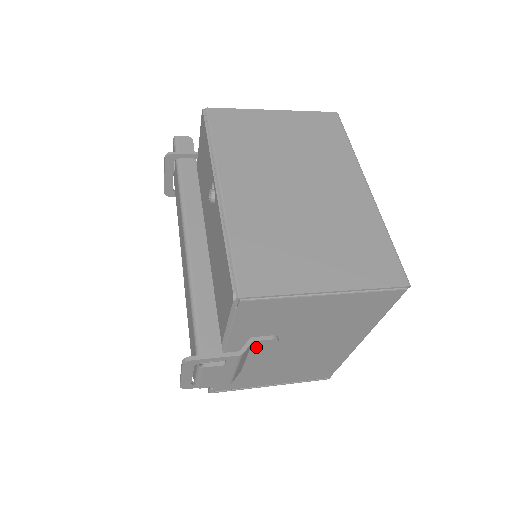
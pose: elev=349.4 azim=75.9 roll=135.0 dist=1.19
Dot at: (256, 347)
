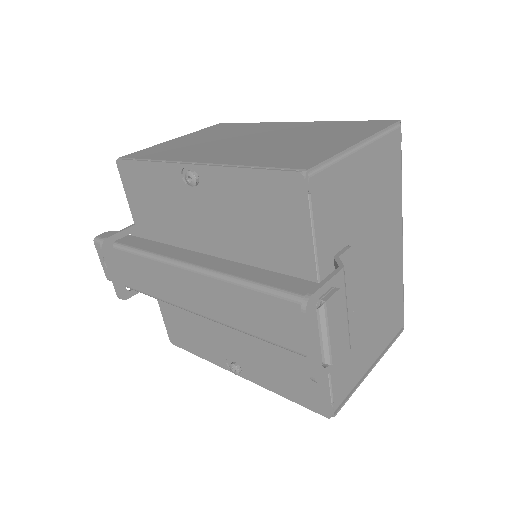
Dot at: occluded
